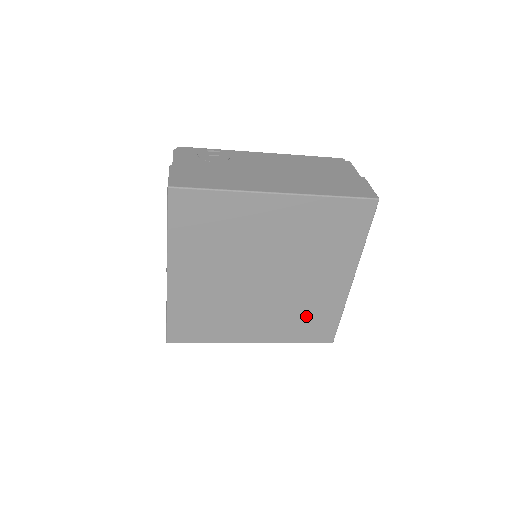
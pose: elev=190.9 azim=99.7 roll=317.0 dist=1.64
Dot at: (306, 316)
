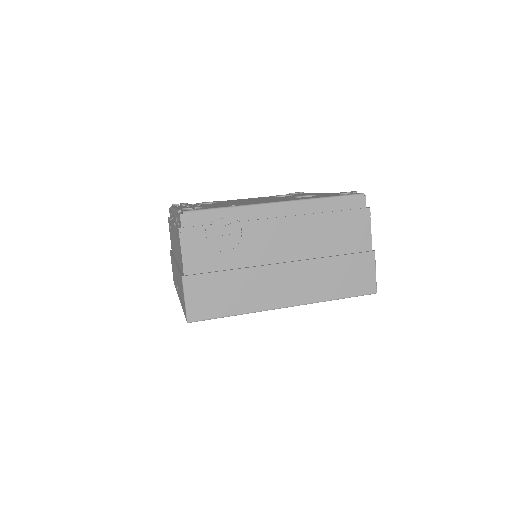
Dot at: occluded
